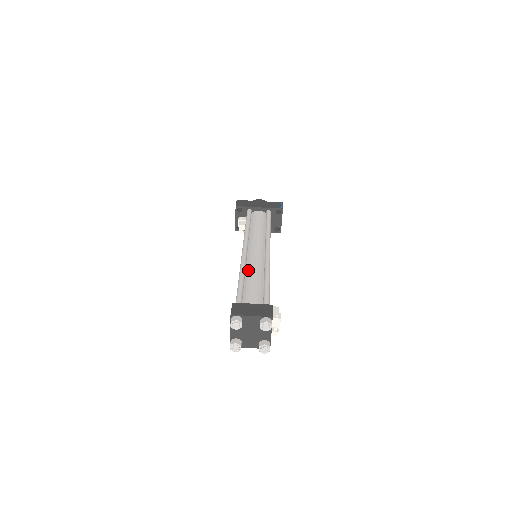
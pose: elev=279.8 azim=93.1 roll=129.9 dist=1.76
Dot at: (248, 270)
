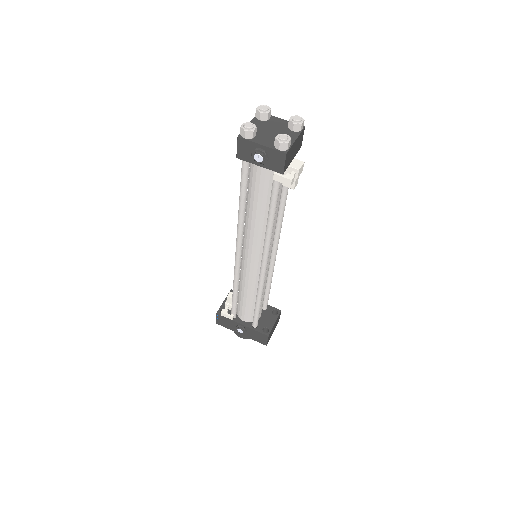
Dot at: occluded
